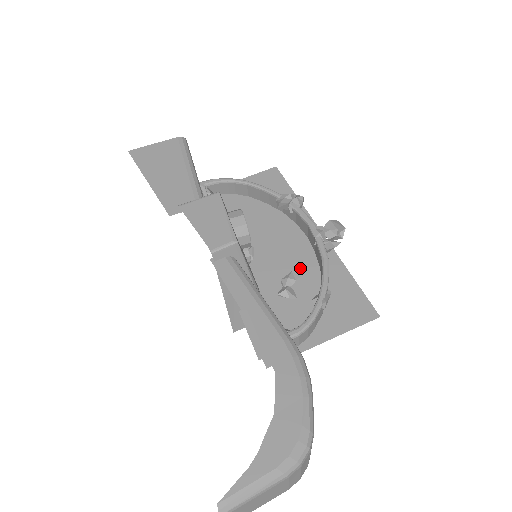
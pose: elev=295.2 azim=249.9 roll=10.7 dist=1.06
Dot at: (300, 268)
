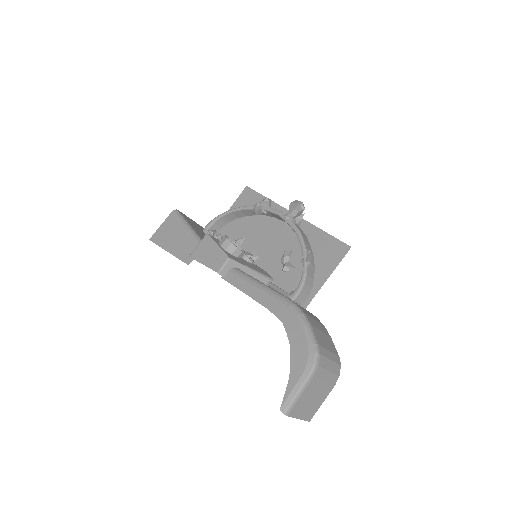
Dot at: (289, 246)
